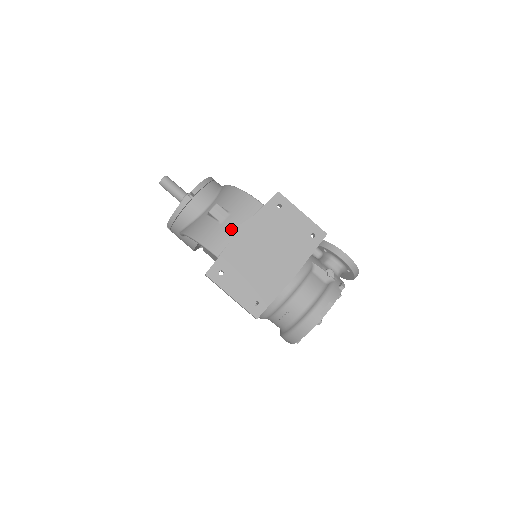
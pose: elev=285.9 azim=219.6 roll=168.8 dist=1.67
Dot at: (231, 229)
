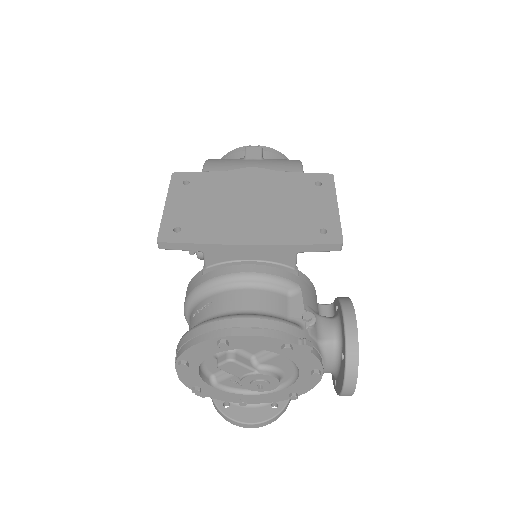
Dot at: (245, 165)
